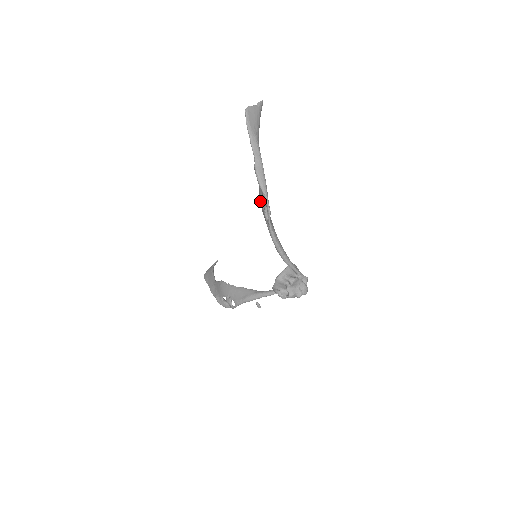
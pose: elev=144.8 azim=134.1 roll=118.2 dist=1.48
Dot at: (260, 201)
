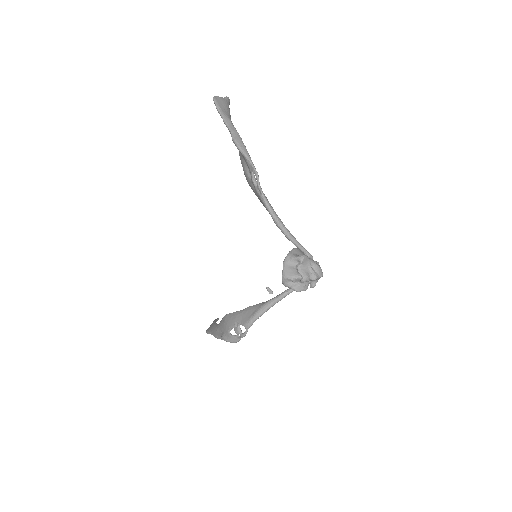
Dot at: (245, 174)
